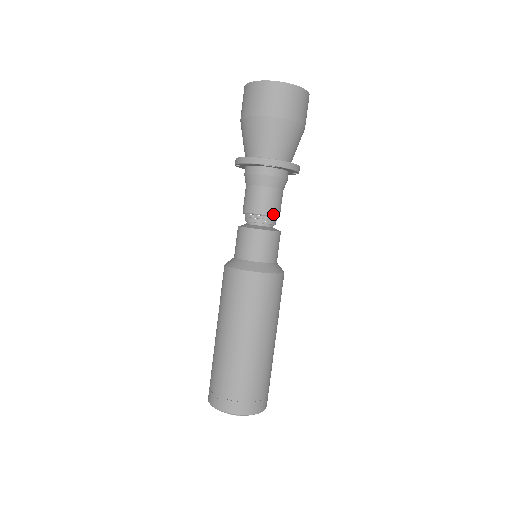
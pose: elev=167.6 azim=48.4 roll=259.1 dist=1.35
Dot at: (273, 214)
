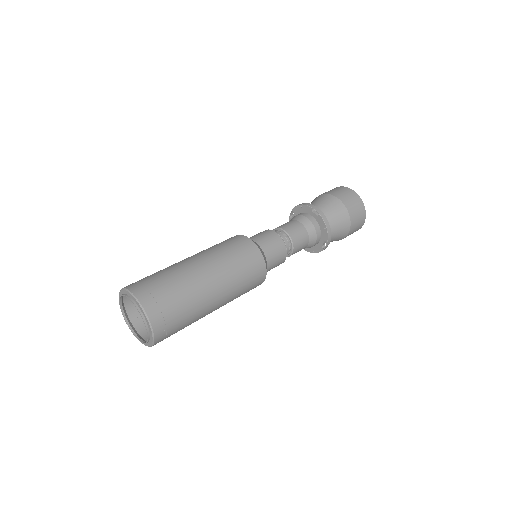
Dot at: (292, 239)
